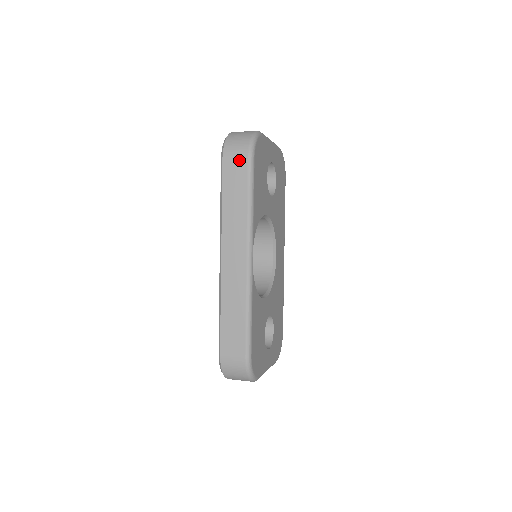
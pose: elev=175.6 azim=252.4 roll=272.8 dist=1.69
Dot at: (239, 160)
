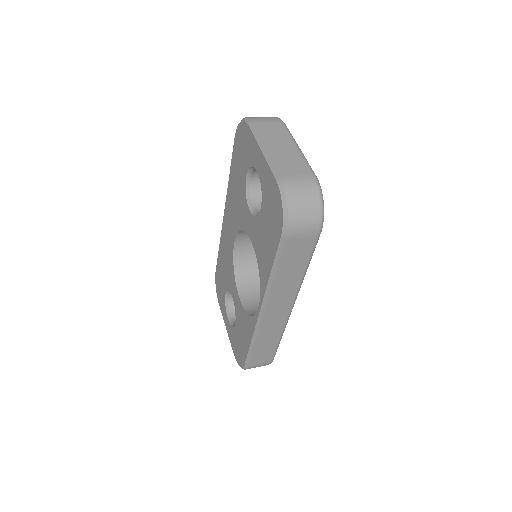
Dot at: (306, 239)
